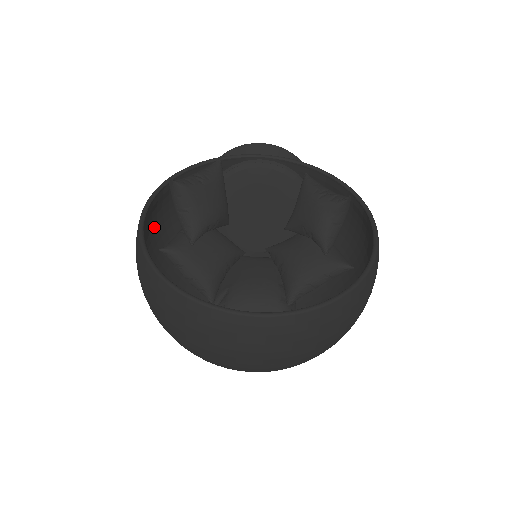
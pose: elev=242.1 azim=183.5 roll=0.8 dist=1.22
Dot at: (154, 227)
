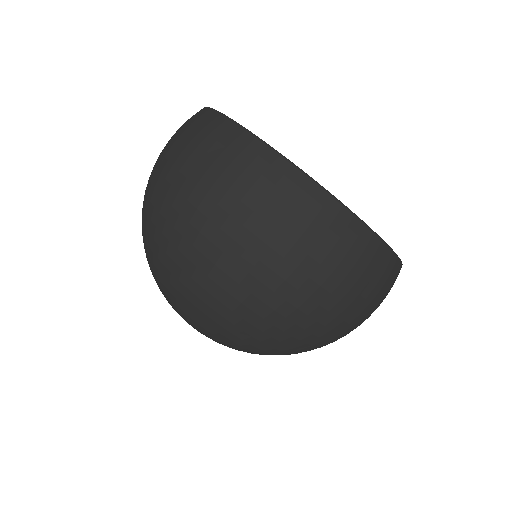
Dot at: occluded
